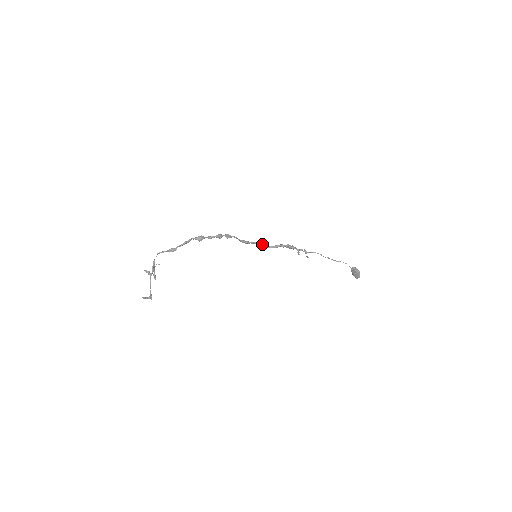
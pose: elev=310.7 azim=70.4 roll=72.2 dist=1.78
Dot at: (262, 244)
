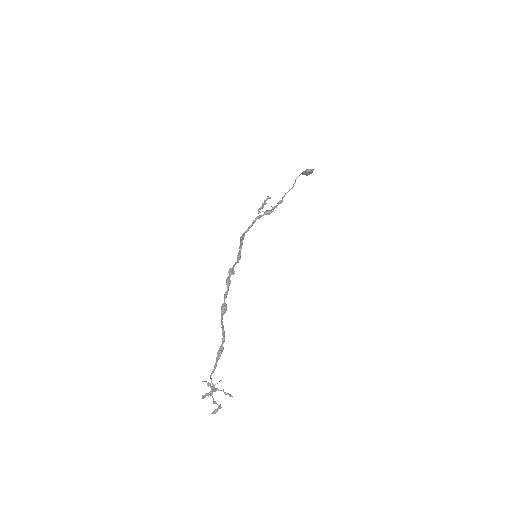
Dot at: (243, 235)
